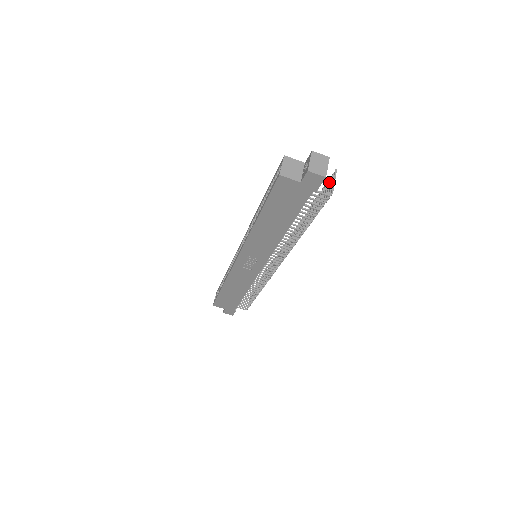
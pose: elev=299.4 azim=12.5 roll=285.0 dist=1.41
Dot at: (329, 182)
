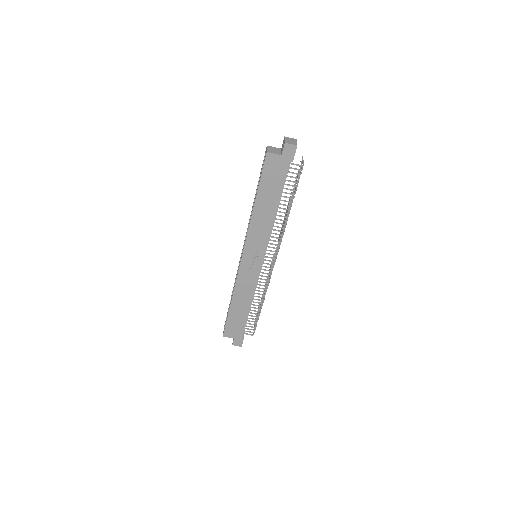
Dot at: (300, 166)
